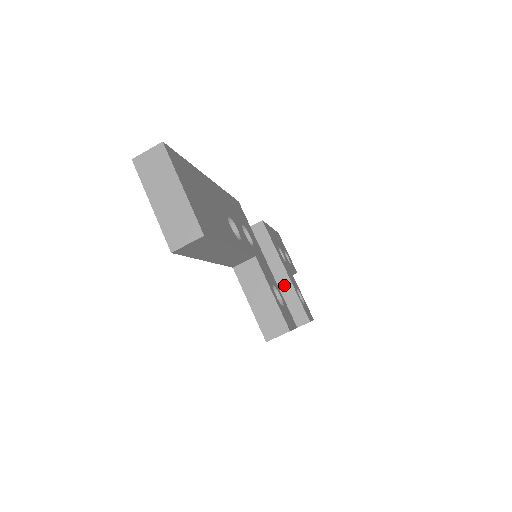
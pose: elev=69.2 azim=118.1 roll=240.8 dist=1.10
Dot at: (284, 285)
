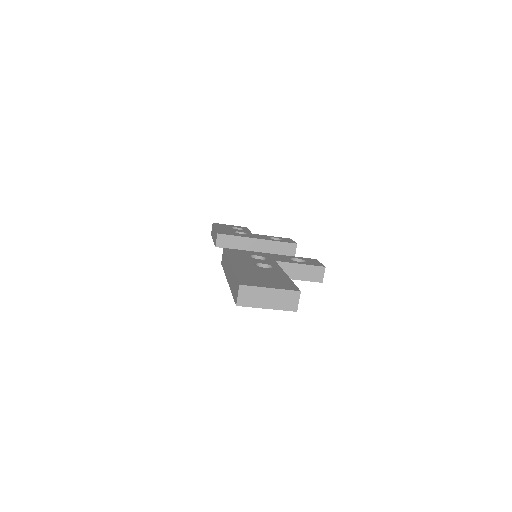
Dot at: (266, 246)
